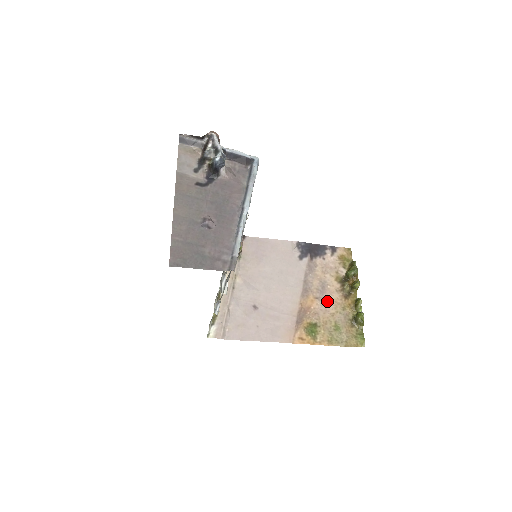
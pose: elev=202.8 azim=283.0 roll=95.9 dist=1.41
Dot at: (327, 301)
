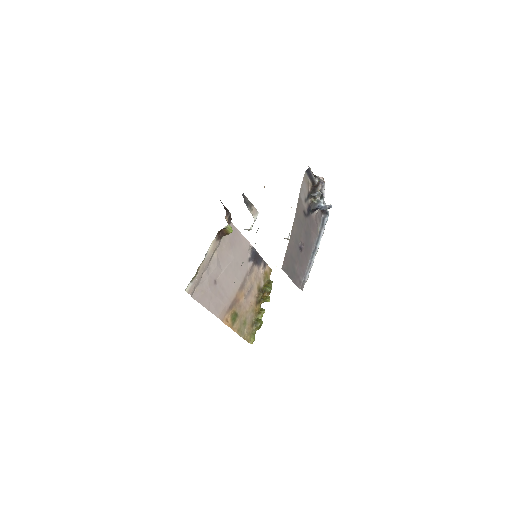
Dot at: (248, 300)
